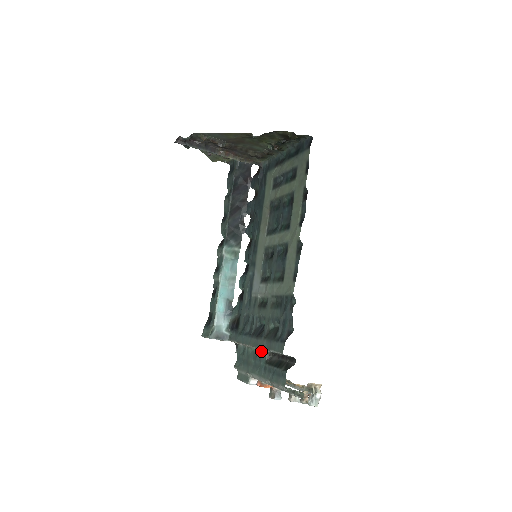
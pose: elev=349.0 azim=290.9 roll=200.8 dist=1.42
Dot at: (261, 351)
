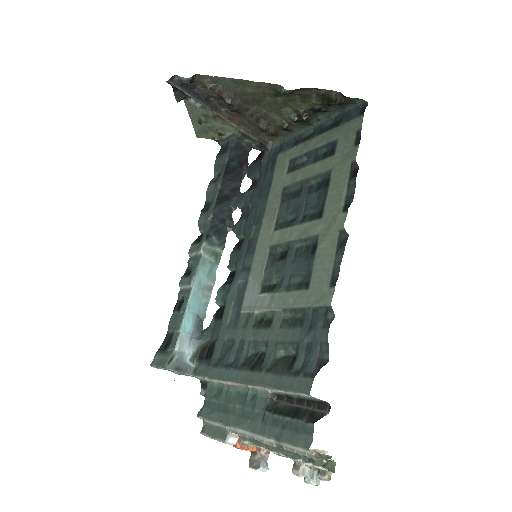
Dot at: (257, 391)
